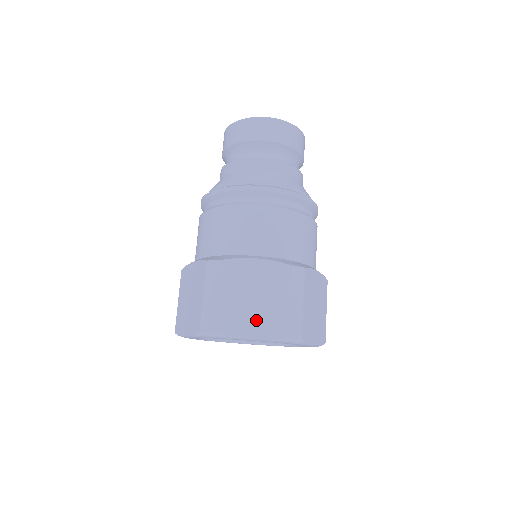
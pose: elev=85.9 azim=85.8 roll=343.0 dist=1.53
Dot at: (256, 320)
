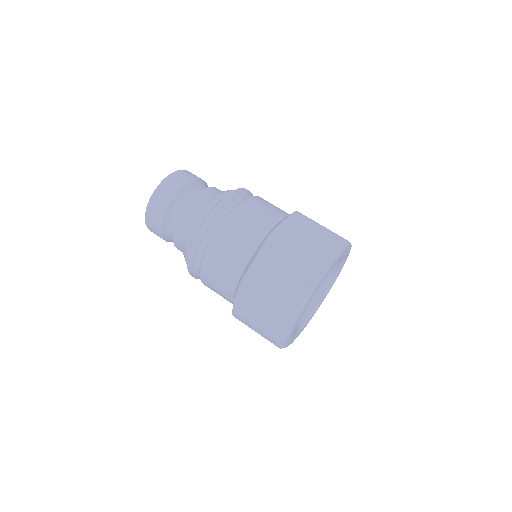
Dot at: (317, 257)
